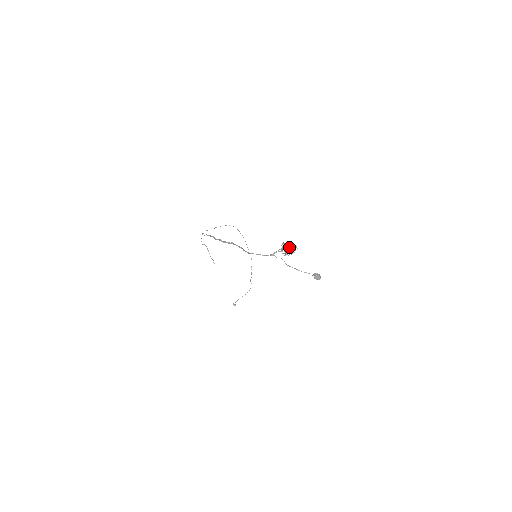
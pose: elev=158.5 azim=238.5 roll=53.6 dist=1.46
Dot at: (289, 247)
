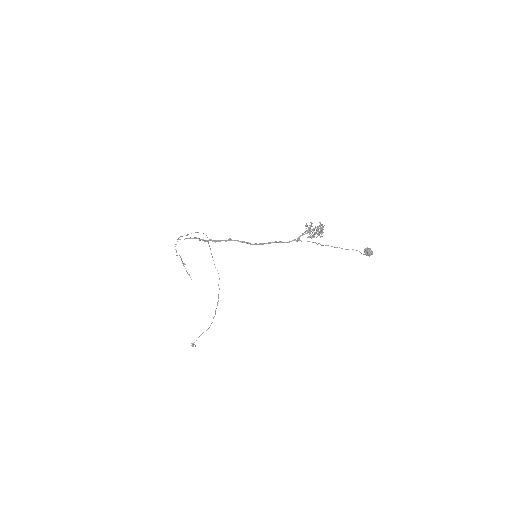
Dot at: (319, 226)
